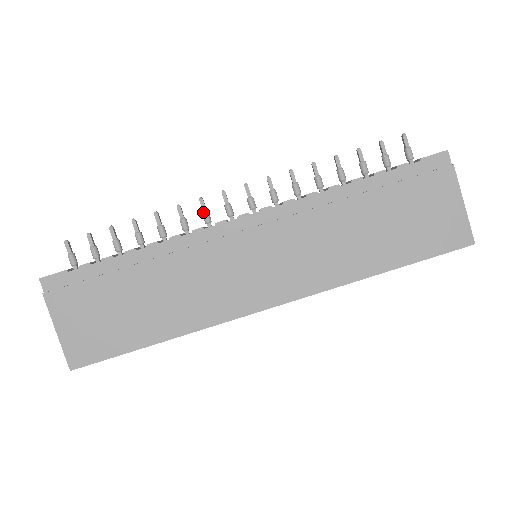
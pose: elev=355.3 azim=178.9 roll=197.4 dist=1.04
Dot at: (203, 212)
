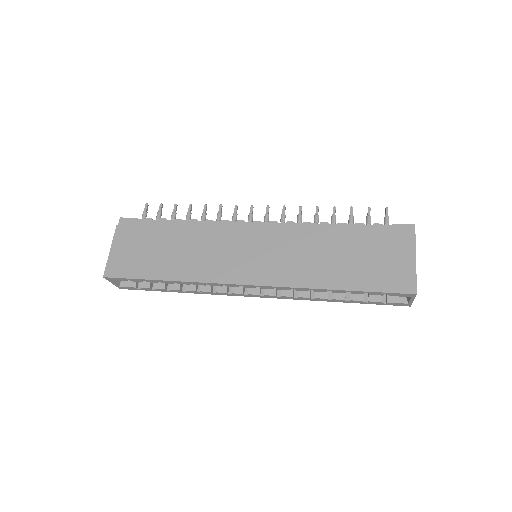
Dot at: (234, 213)
